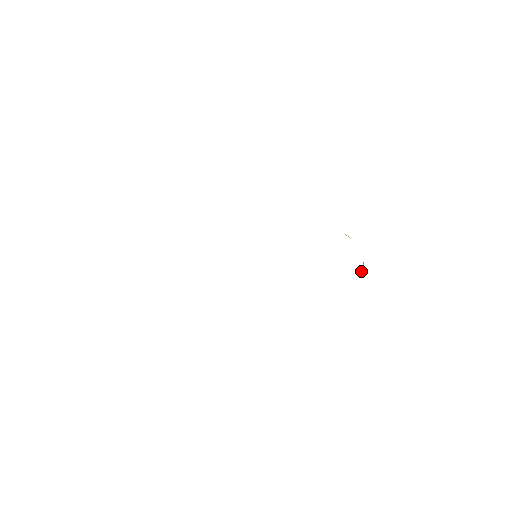
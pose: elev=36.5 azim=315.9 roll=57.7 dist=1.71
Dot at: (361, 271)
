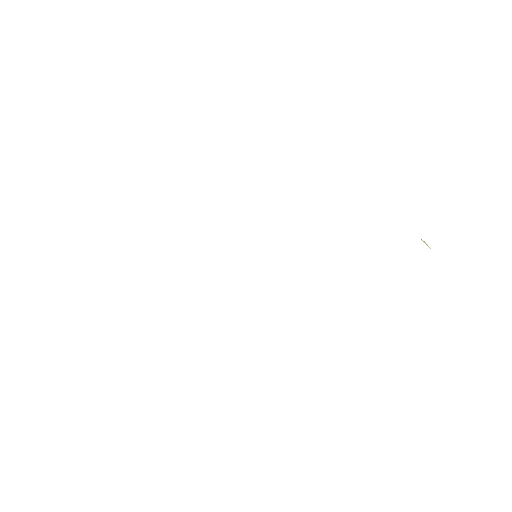
Dot at: occluded
